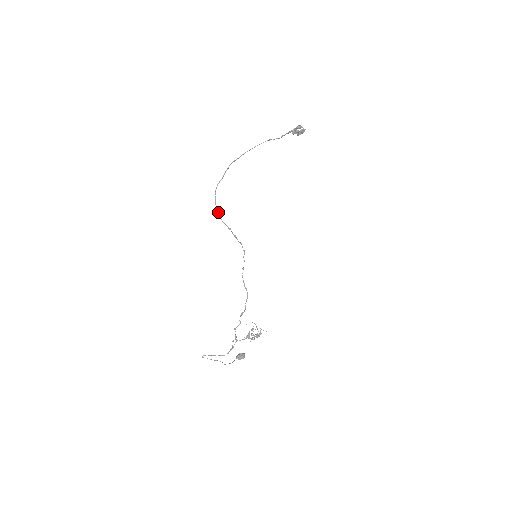
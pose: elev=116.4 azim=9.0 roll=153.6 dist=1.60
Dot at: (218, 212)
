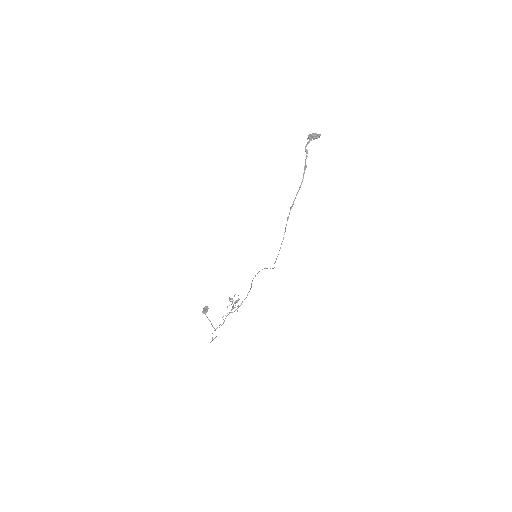
Dot at: occluded
